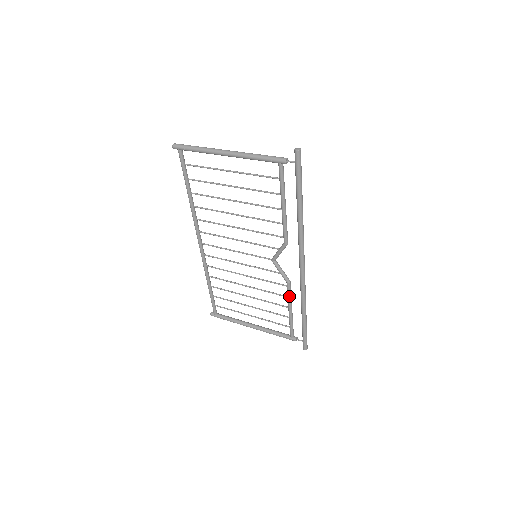
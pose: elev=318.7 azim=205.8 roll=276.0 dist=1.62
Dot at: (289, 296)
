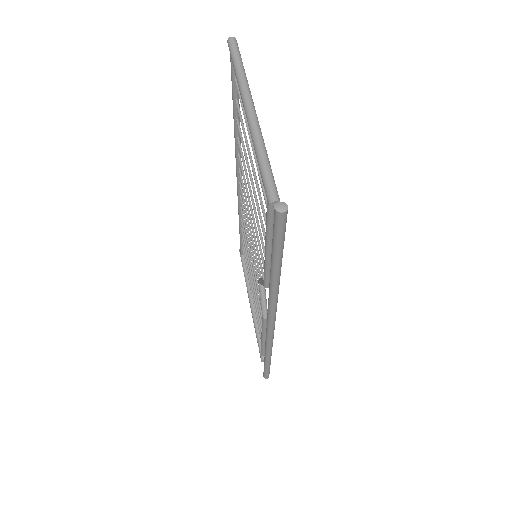
Dot at: (262, 327)
